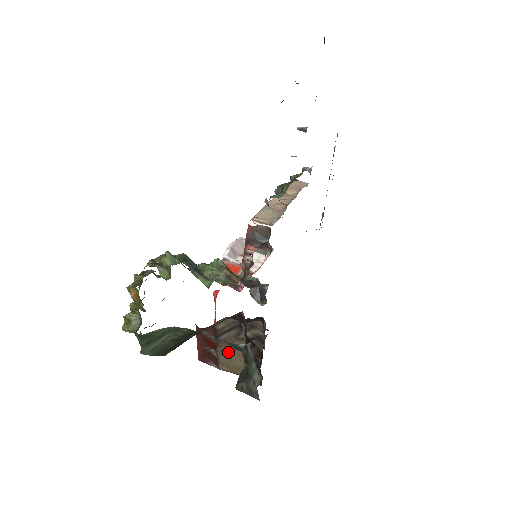
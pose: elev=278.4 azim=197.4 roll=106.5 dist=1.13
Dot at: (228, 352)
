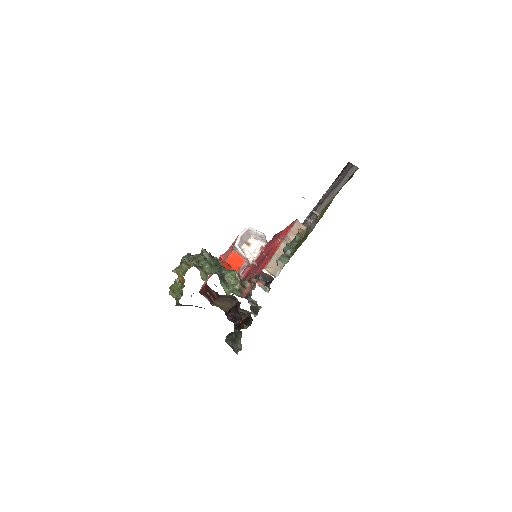
Dot at: (221, 302)
